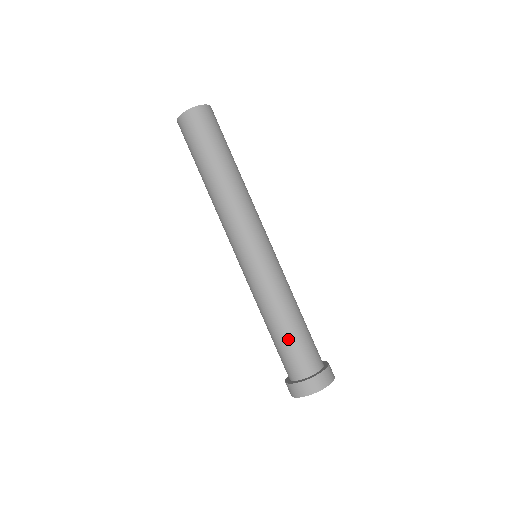
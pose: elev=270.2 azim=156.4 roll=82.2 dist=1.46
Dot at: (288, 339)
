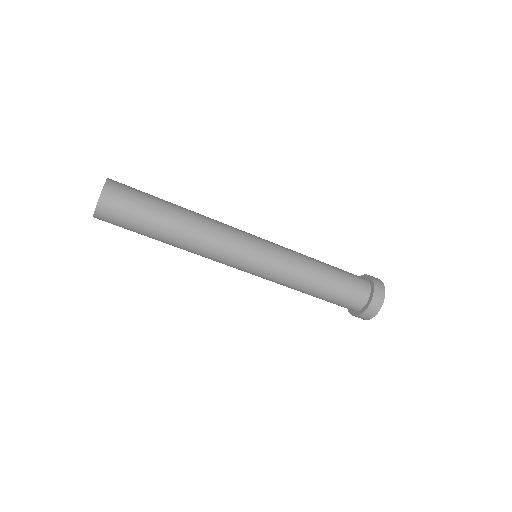
Dot at: occluded
